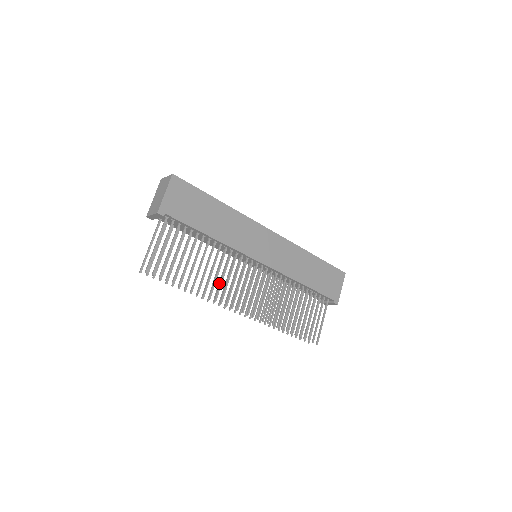
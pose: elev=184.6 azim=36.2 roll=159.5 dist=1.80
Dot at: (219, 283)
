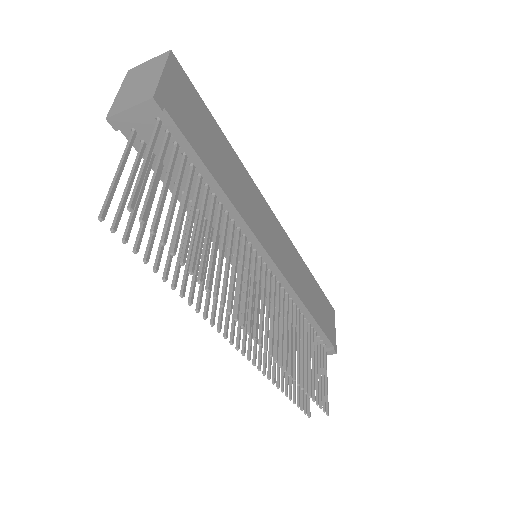
Dot at: occluded
